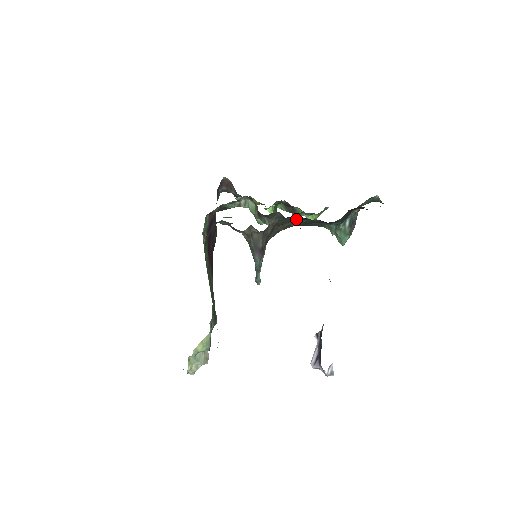
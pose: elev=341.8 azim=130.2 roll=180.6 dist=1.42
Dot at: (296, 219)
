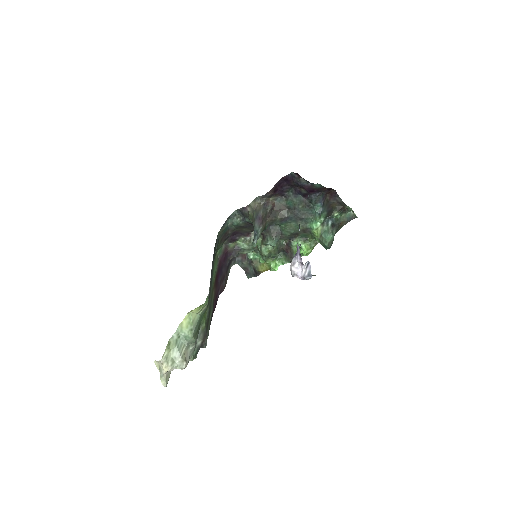
Dot at: (289, 199)
